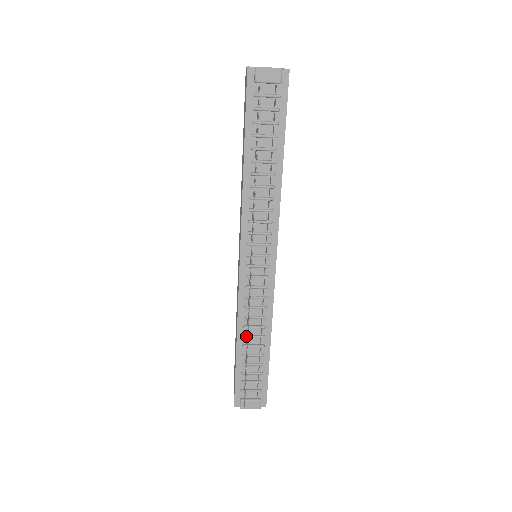
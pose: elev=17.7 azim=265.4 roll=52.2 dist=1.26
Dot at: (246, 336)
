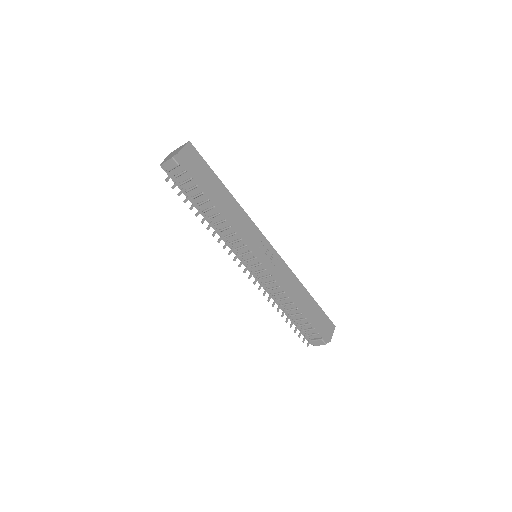
Dot at: (282, 305)
